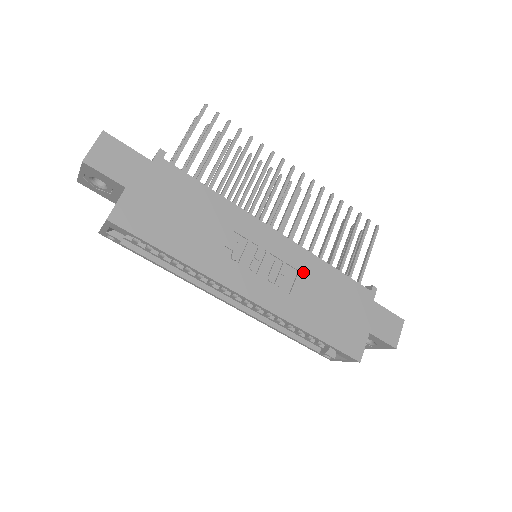
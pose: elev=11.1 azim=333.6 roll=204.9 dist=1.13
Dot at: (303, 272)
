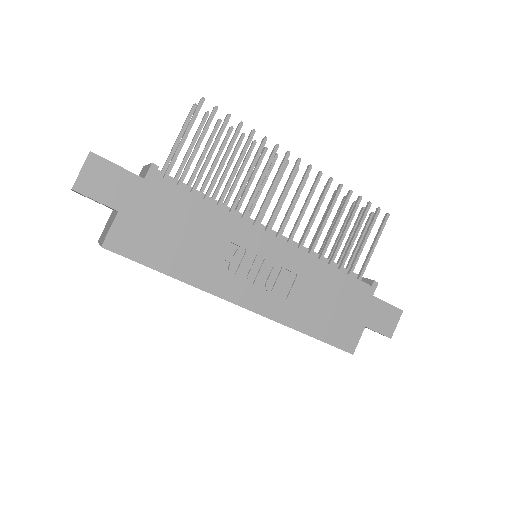
Dot at: (302, 275)
